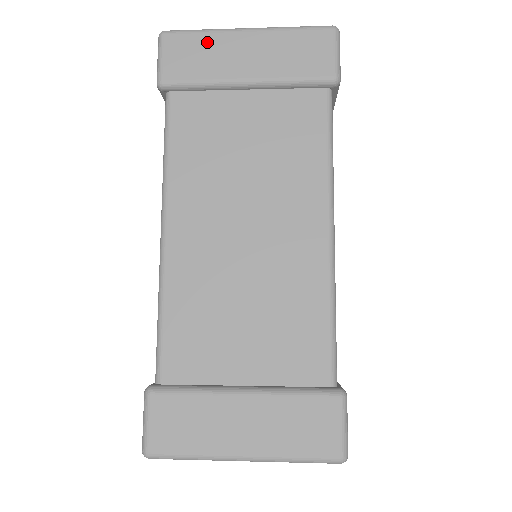
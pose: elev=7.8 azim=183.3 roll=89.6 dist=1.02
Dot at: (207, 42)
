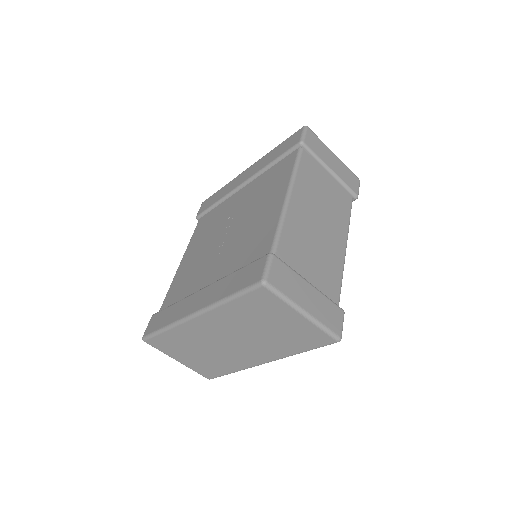
Dot at: (322, 145)
